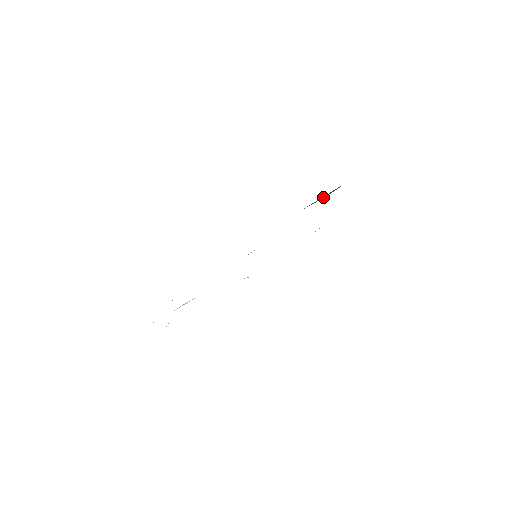
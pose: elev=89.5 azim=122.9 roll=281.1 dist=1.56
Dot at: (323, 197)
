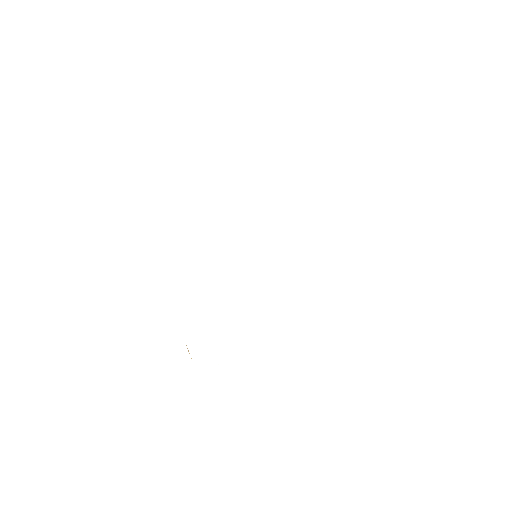
Dot at: occluded
